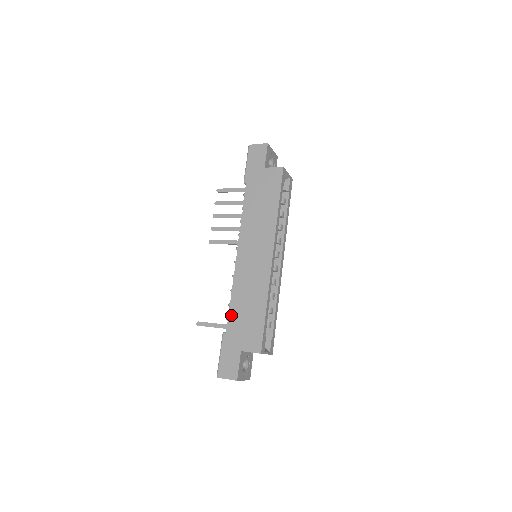
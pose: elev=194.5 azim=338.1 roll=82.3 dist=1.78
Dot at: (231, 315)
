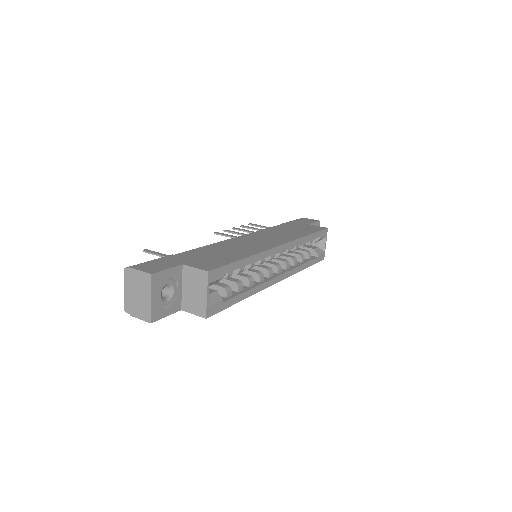
Dot at: (197, 250)
